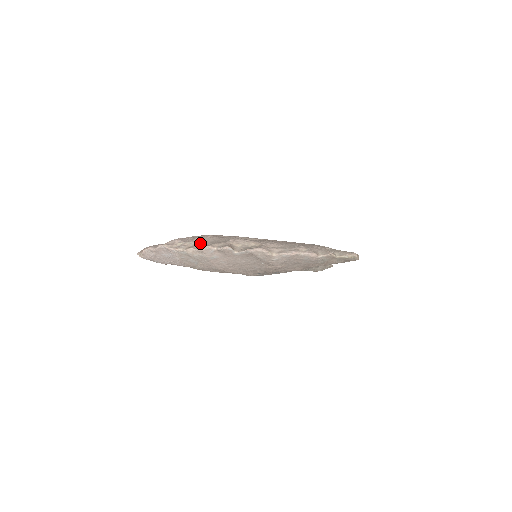
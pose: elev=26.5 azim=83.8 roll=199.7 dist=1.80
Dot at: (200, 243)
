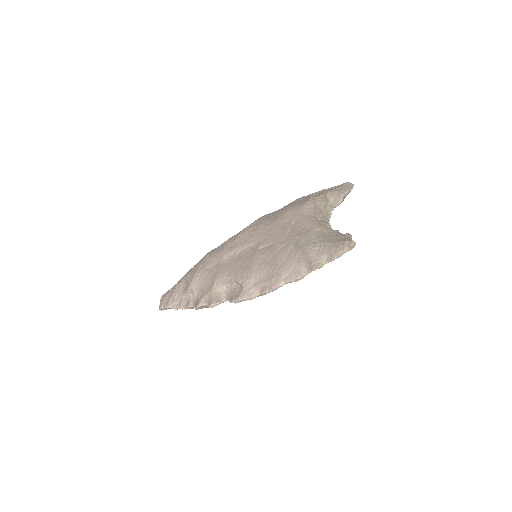
Dot at: (192, 295)
